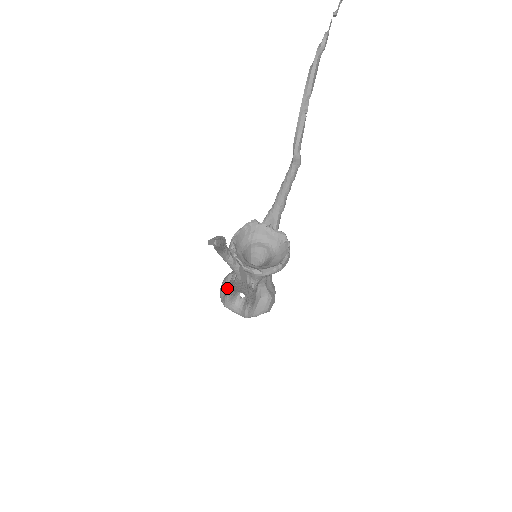
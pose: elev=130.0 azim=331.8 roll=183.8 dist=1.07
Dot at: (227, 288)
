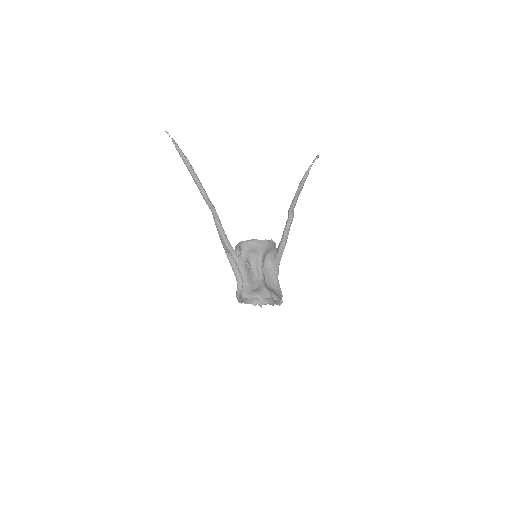
Dot at: occluded
